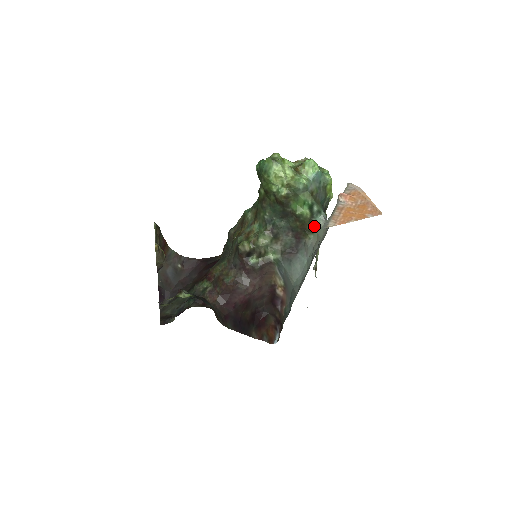
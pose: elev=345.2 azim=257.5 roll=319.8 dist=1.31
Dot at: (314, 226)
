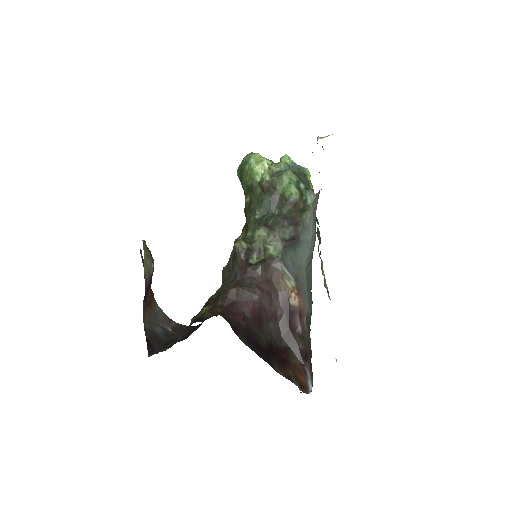
Dot at: (307, 202)
